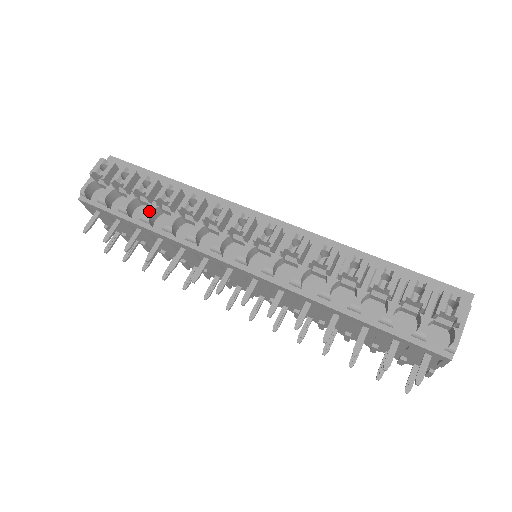
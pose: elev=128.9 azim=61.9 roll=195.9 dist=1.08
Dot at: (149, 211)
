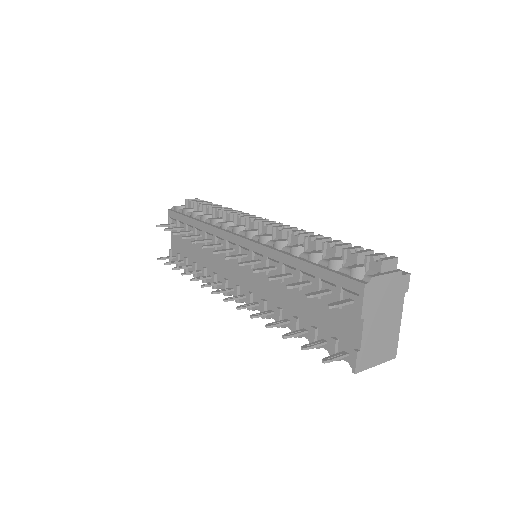
Dot at: (204, 215)
